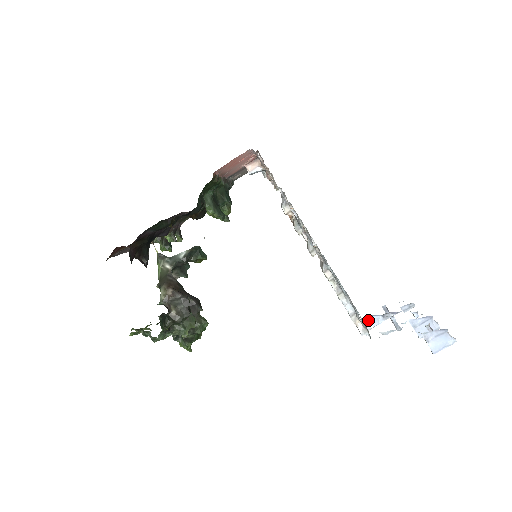
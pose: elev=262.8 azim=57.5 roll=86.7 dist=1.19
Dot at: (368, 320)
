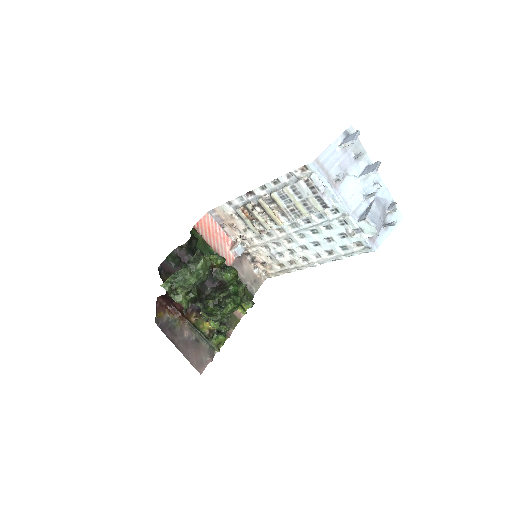
Dot at: (361, 219)
